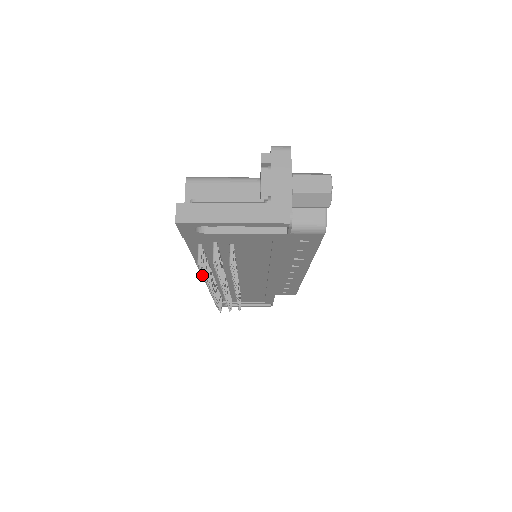
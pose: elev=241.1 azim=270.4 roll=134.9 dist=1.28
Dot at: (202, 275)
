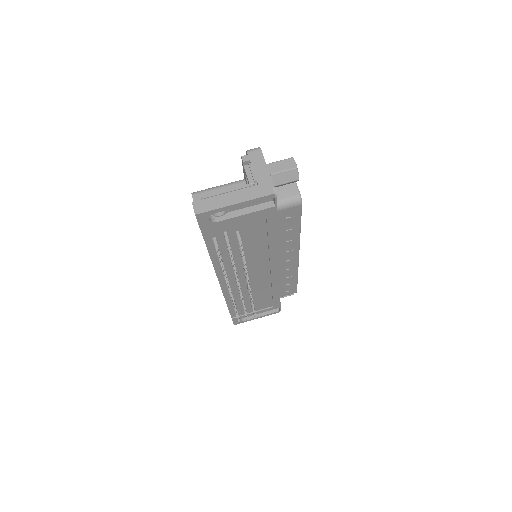
Dot at: occluded
